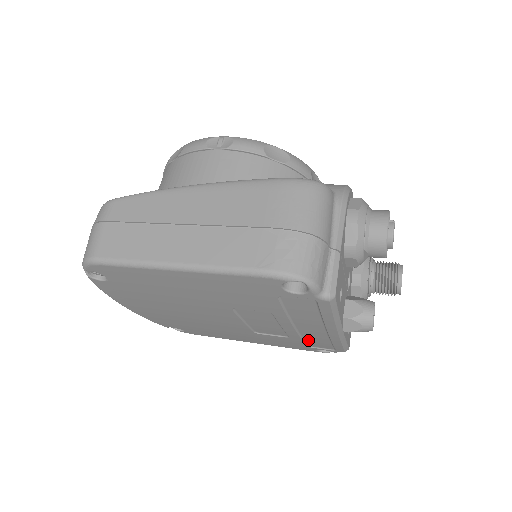
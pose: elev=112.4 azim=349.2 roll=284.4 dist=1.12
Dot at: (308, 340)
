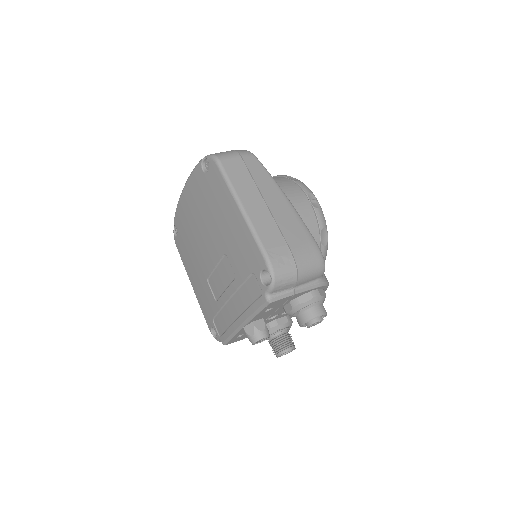
Dot at: (220, 314)
